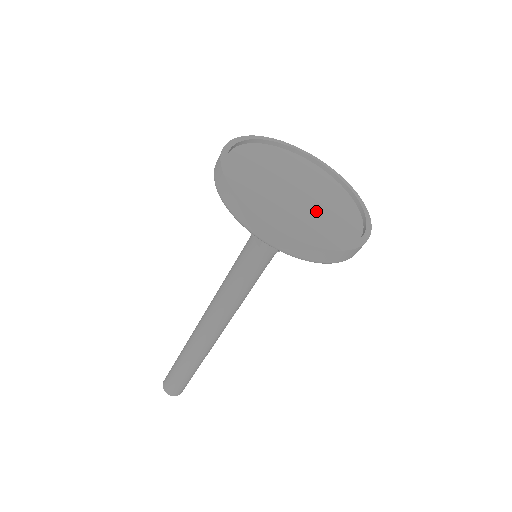
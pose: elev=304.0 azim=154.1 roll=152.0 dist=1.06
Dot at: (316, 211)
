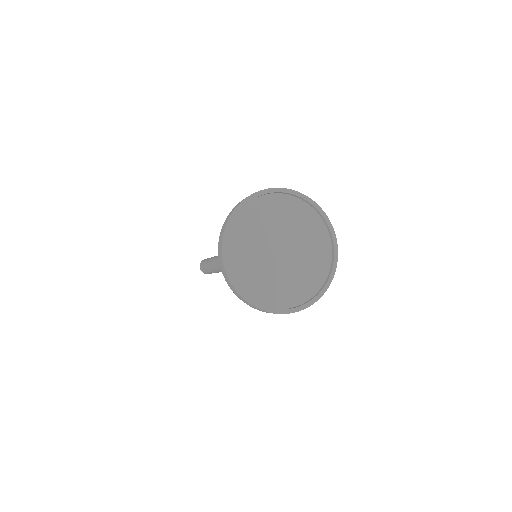
Dot at: (288, 271)
